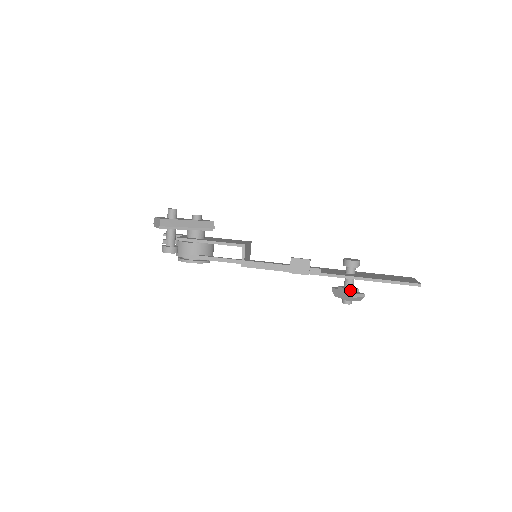
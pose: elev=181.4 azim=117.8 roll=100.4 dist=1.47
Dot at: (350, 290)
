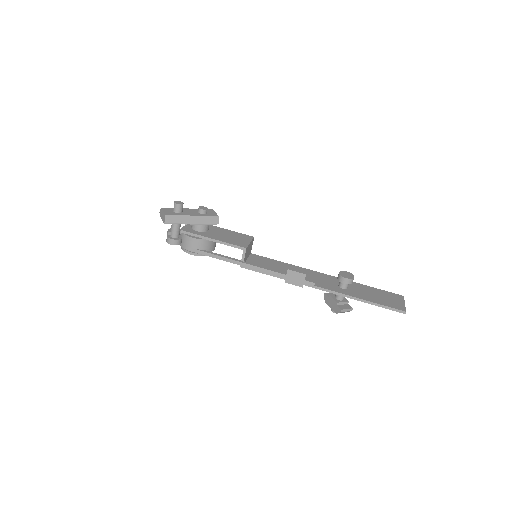
Dot at: (340, 303)
